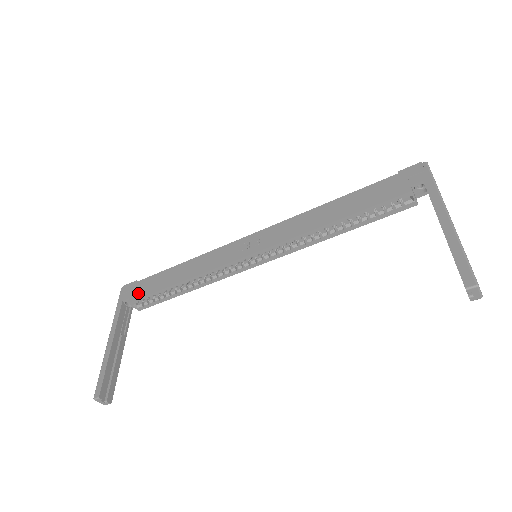
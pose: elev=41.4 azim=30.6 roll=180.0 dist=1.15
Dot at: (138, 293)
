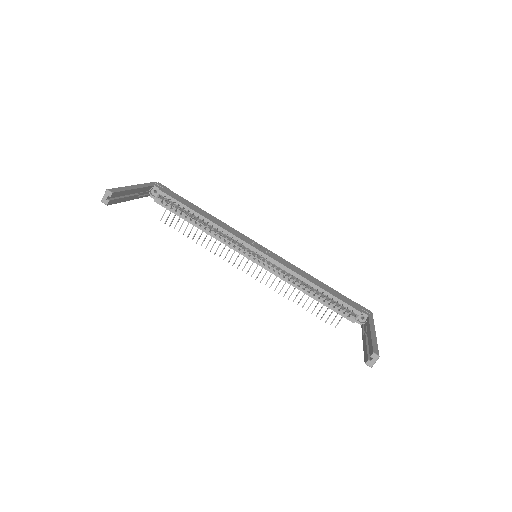
Dot at: (170, 194)
